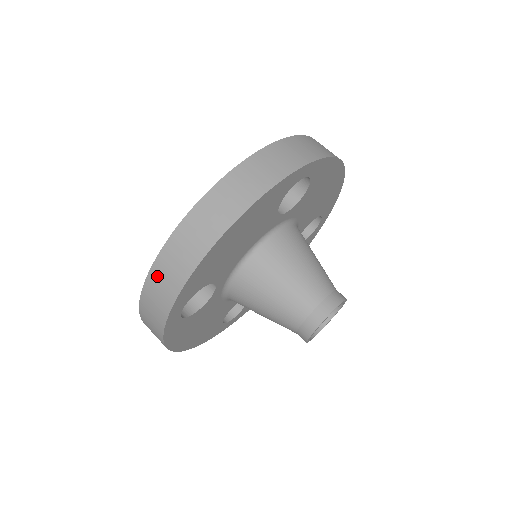
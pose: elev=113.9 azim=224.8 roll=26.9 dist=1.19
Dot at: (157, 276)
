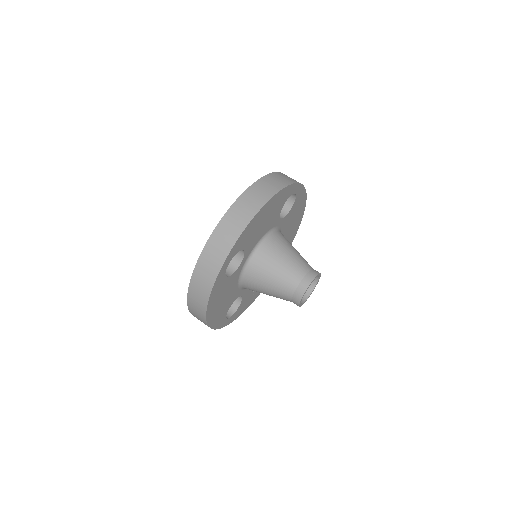
Dot at: (219, 234)
